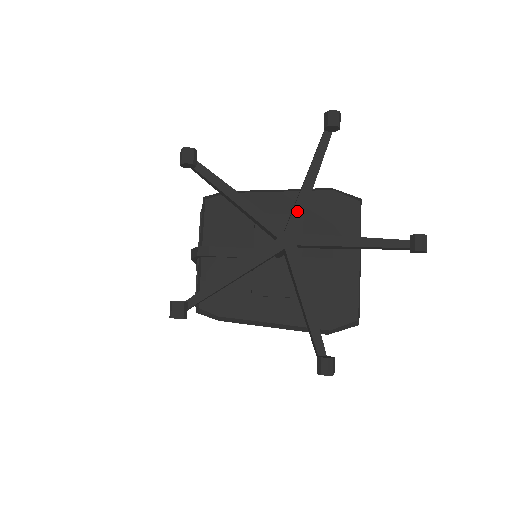
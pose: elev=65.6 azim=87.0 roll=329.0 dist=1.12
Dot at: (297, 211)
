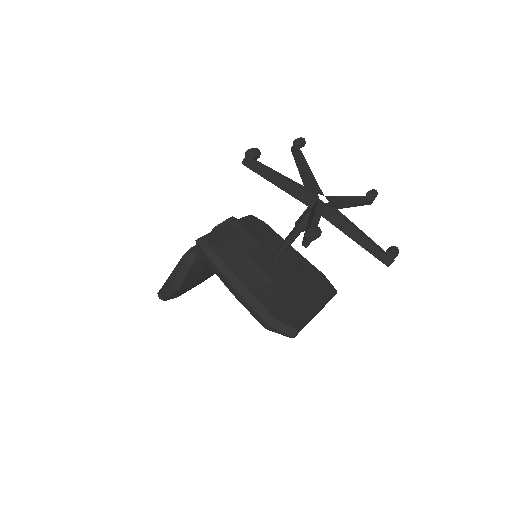
Dot at: (334, 198)
